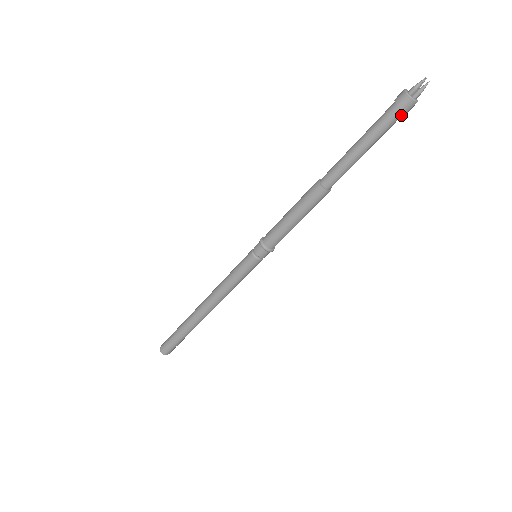
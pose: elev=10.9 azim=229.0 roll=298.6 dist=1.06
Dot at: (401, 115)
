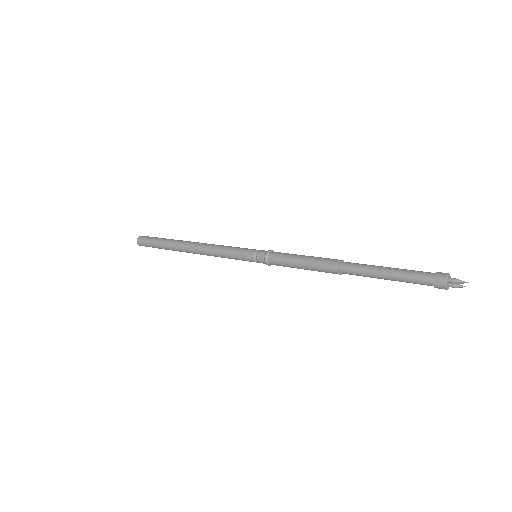
Dot at: (429, 285)
